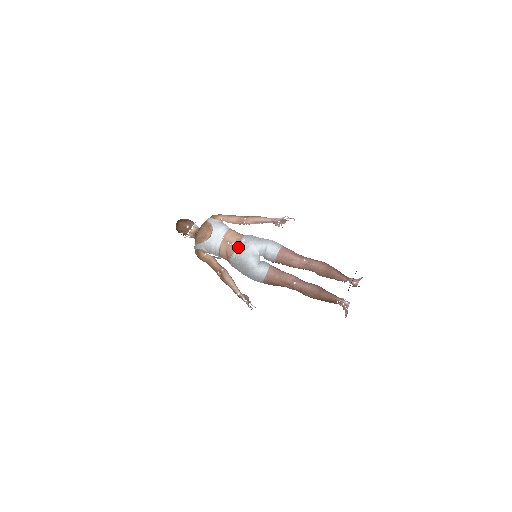
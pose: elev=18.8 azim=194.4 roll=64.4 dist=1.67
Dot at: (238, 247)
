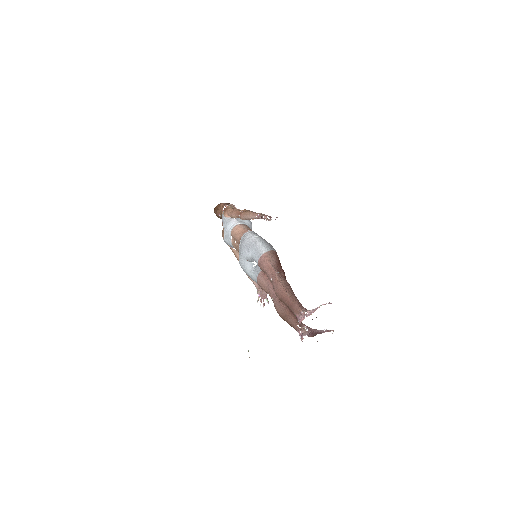
Dot at: occluded
